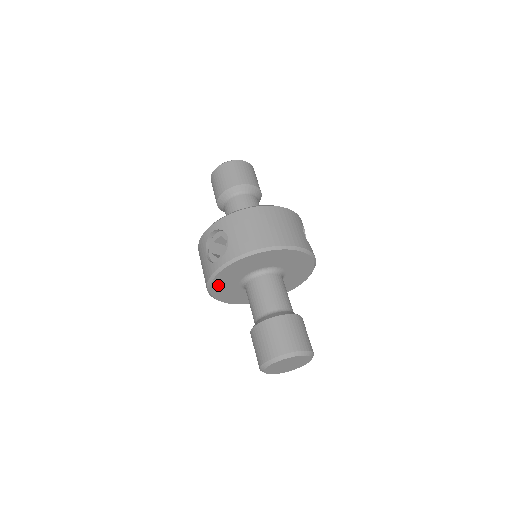
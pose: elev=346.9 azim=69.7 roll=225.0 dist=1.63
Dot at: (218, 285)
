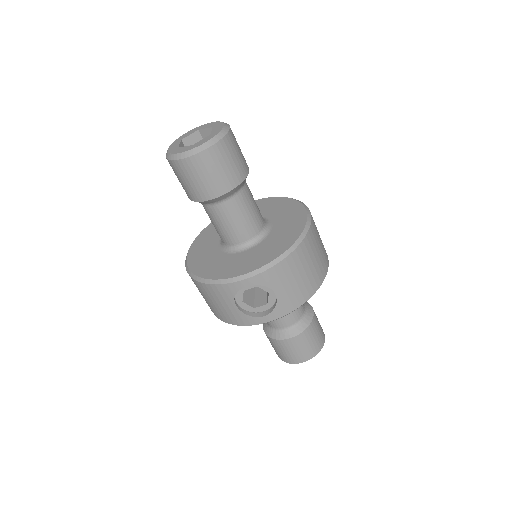
Dot at: occluded
